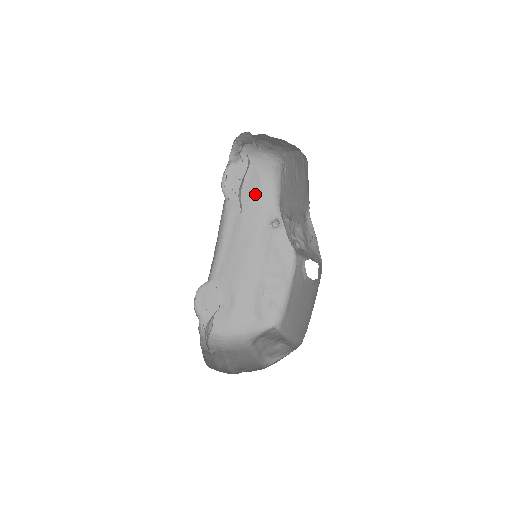
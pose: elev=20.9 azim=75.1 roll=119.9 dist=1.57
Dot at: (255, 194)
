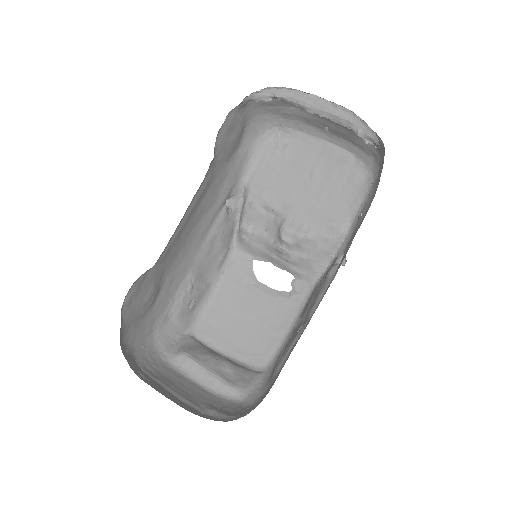
Dot at: (230, 157)
